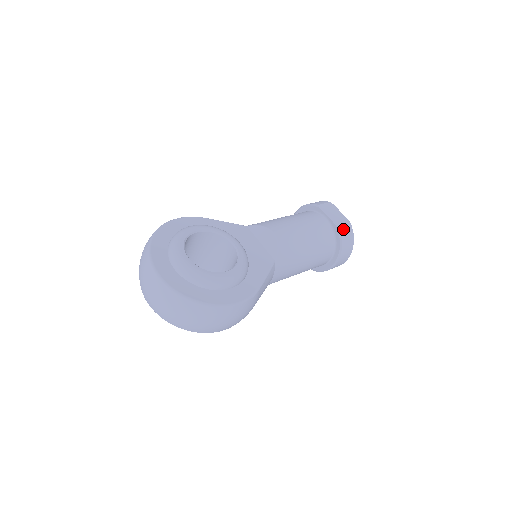
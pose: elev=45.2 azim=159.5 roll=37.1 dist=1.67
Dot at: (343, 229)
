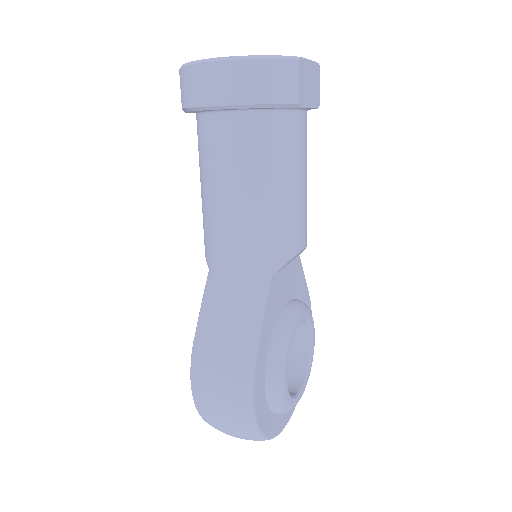
Dot at: (319, 96)
